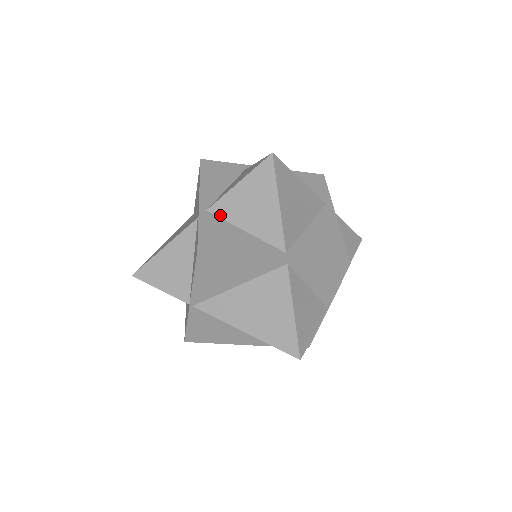
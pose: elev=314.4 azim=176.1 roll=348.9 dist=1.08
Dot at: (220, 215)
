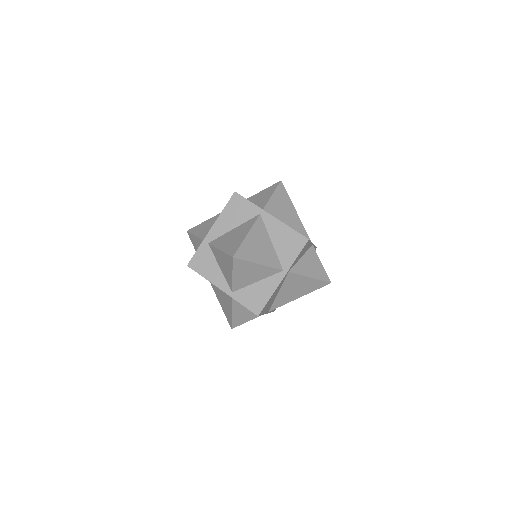
Dot at: (240, 288)
